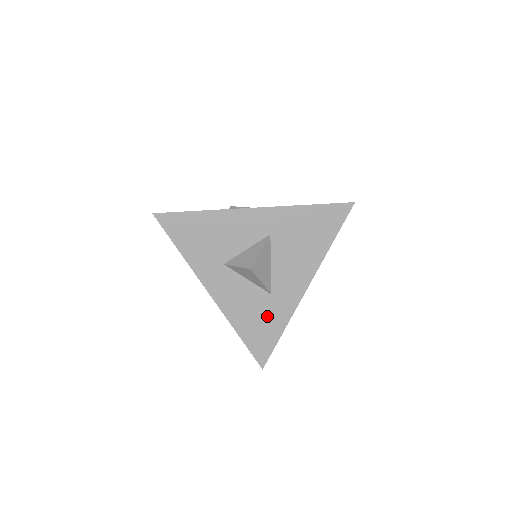
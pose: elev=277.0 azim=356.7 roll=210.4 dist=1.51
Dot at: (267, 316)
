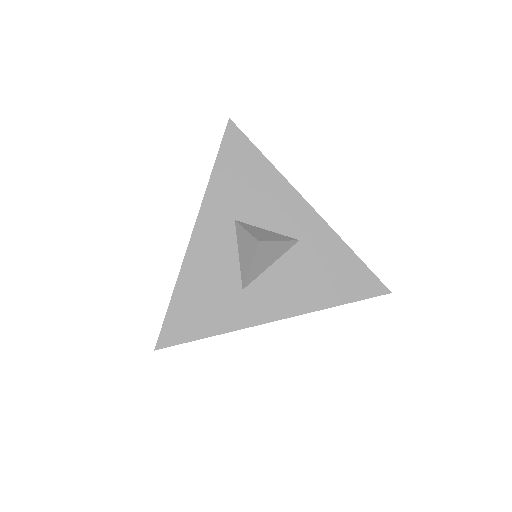
Dot at: (217, 305)
